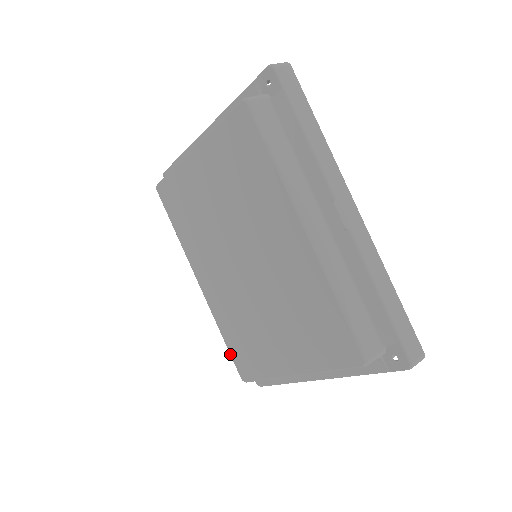
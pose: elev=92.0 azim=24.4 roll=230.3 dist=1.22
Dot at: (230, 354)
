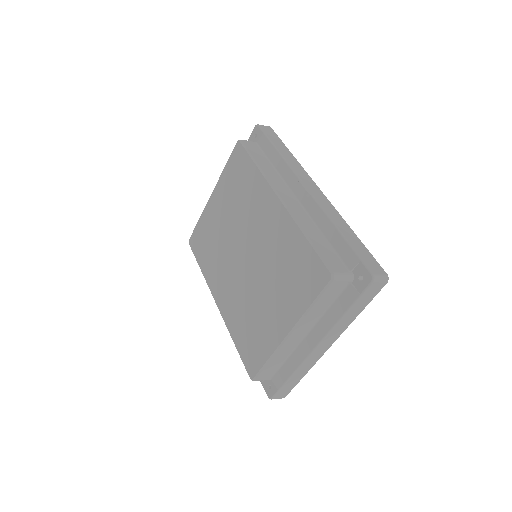
Dot at: (240, 357)
